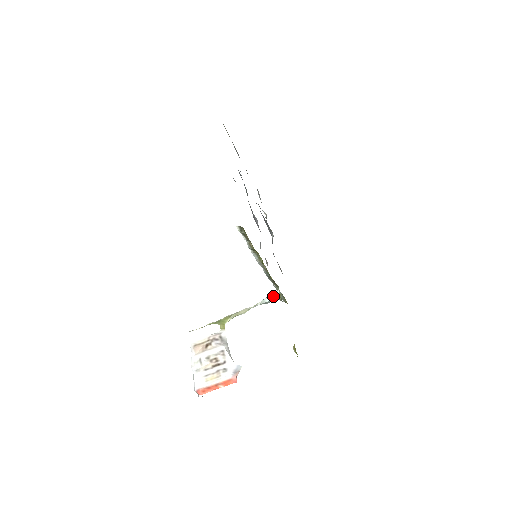
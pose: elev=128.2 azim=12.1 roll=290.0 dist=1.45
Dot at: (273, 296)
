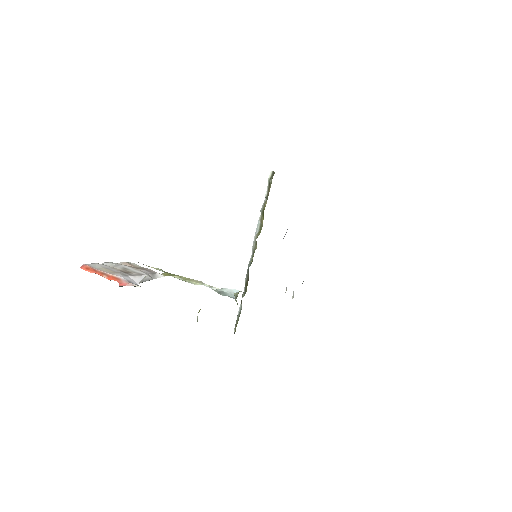
Dot at: (234, 290)
